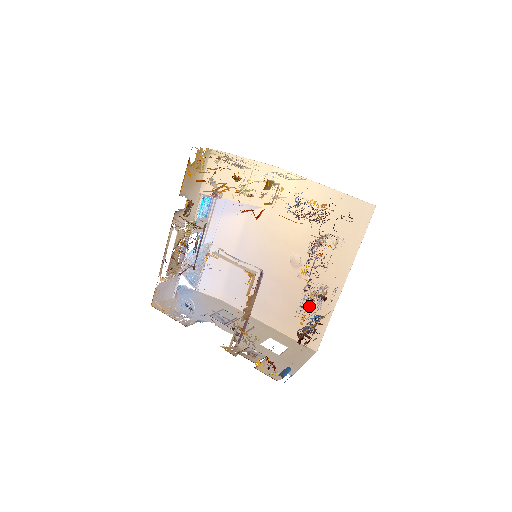
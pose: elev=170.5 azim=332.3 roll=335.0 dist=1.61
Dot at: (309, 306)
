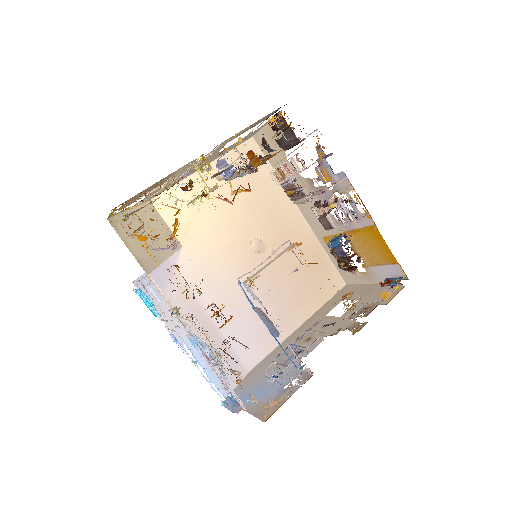
Dot at: occluded
